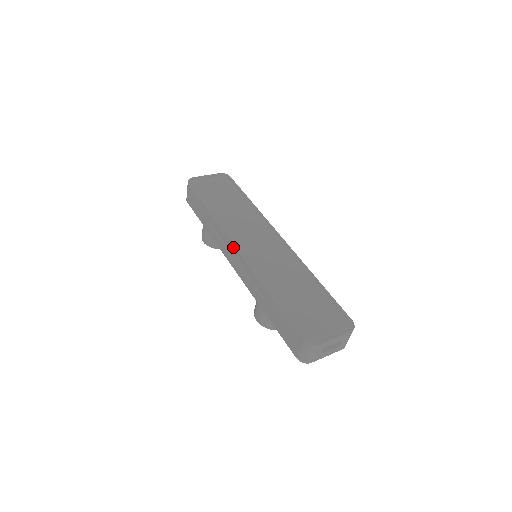
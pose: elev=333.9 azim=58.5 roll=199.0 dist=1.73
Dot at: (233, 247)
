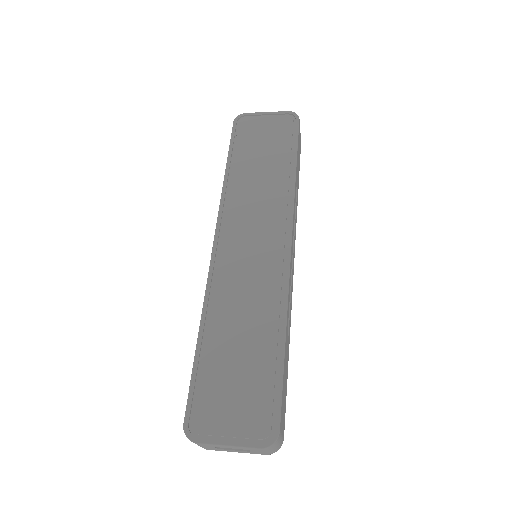
Dot at: (215, 238)
